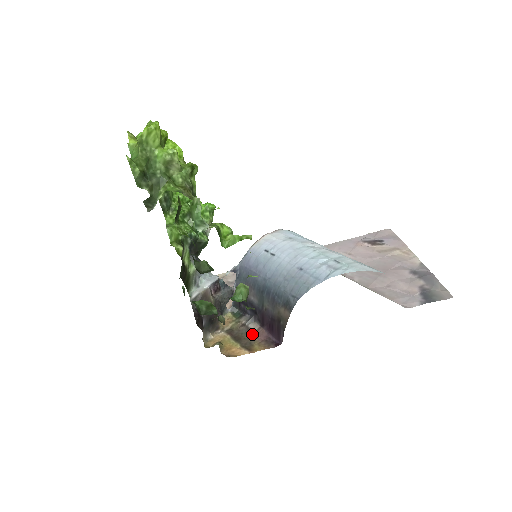
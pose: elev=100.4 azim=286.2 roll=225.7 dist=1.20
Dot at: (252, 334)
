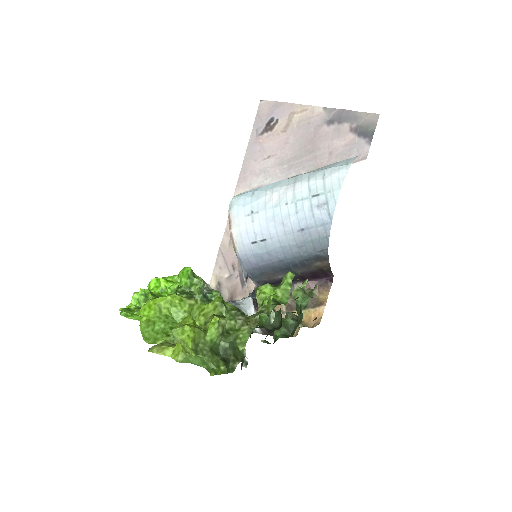
Dot at: occluded
